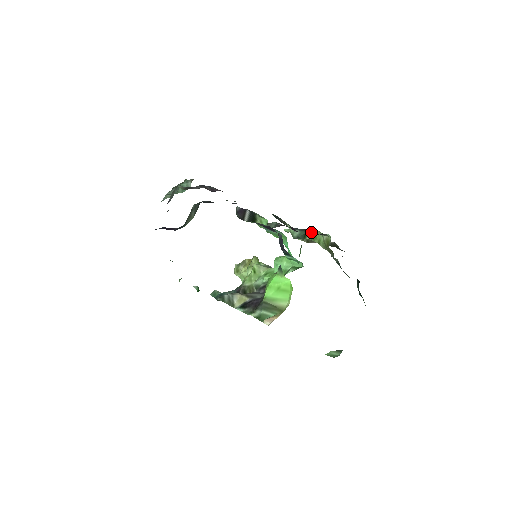
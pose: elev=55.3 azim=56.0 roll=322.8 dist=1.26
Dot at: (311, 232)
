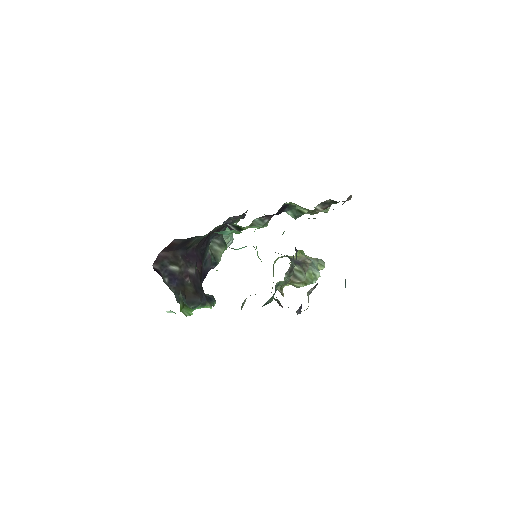
Dot at: (296, 206)
